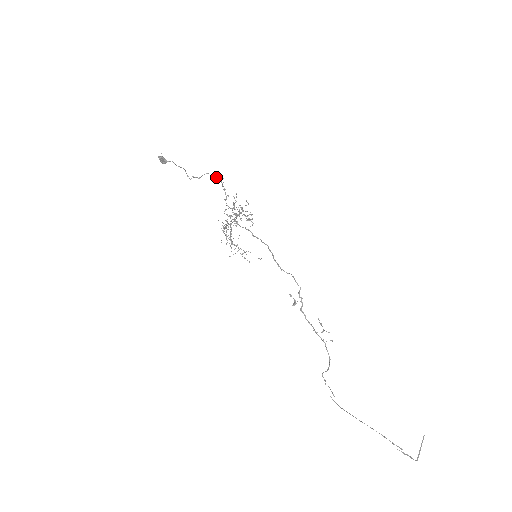
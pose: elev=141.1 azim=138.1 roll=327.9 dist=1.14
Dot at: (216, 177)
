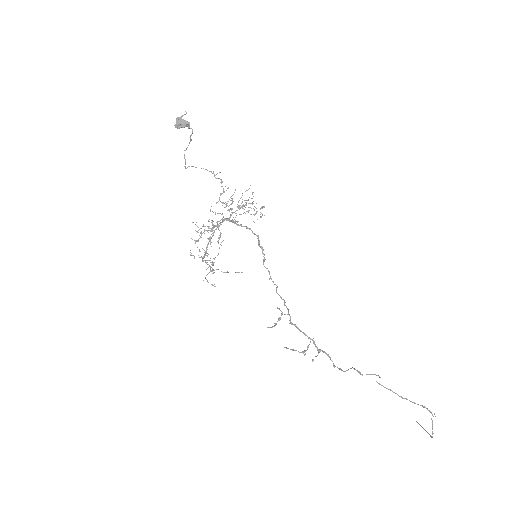
Dot at: occluded
